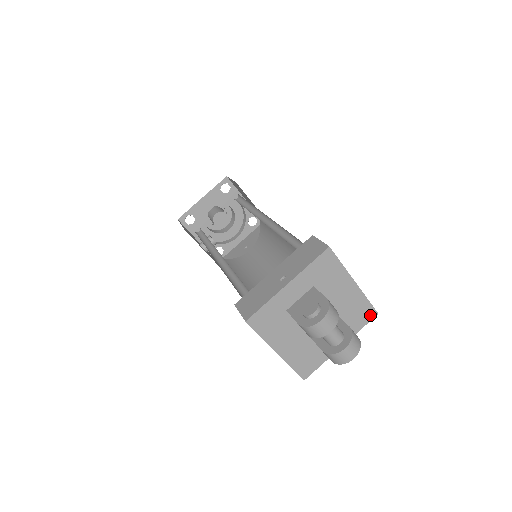
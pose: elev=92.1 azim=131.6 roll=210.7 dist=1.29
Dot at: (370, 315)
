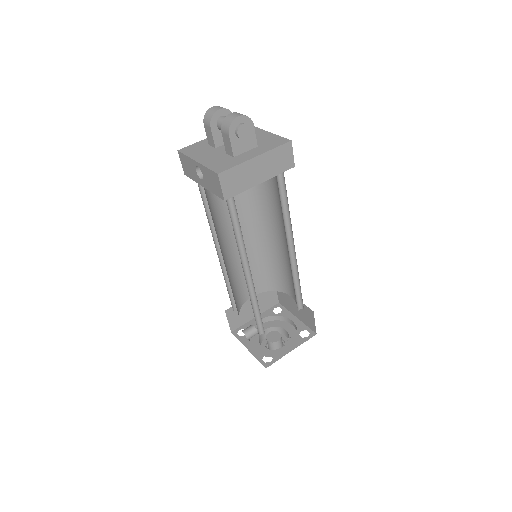
Dot at: (283, 142)
